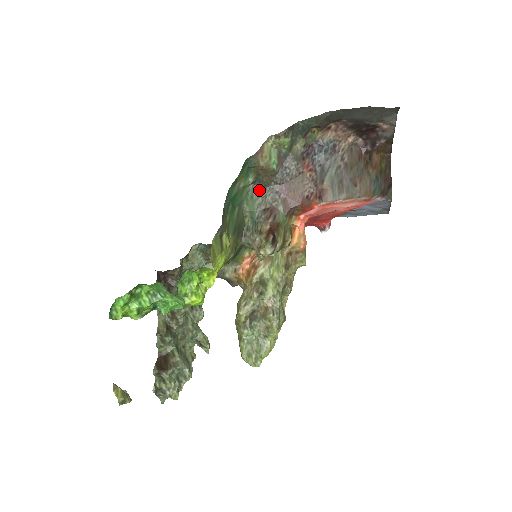
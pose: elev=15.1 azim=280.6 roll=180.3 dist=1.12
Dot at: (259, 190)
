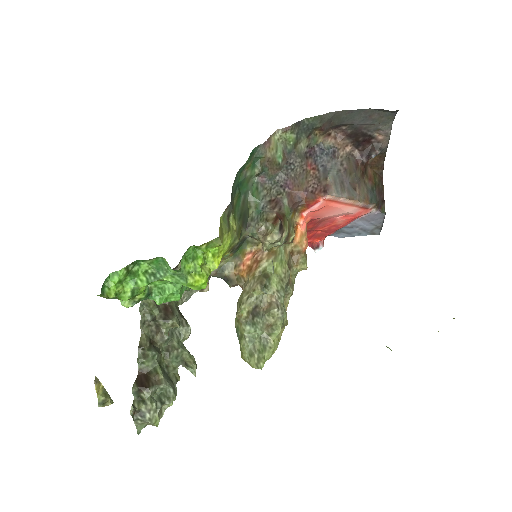
Dot at: (264, 183)
